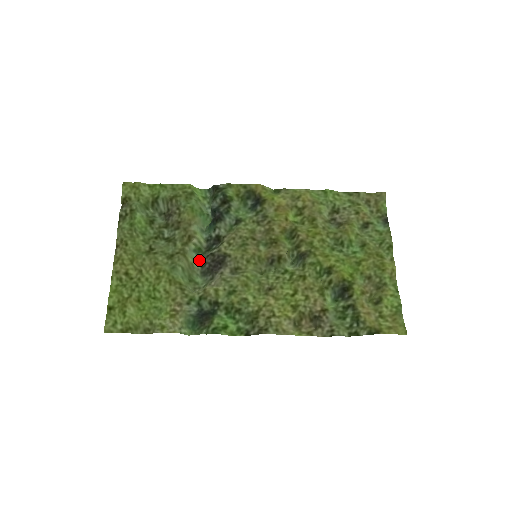
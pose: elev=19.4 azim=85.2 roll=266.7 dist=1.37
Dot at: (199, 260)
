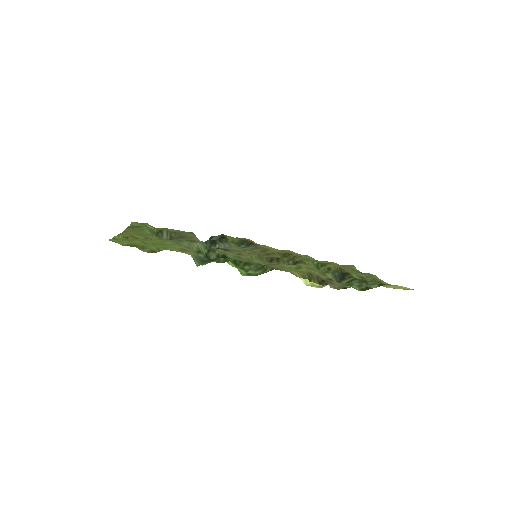
Dot at: occluded
